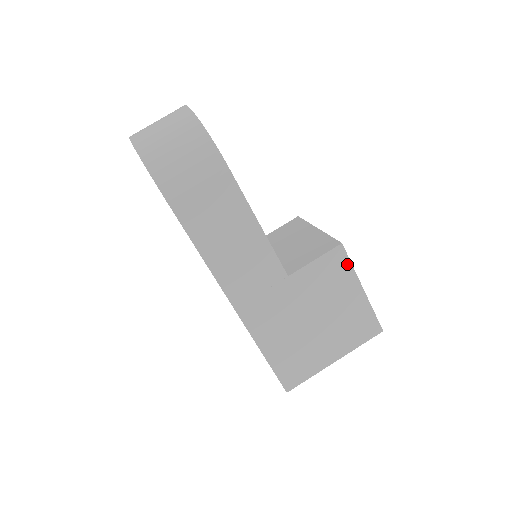
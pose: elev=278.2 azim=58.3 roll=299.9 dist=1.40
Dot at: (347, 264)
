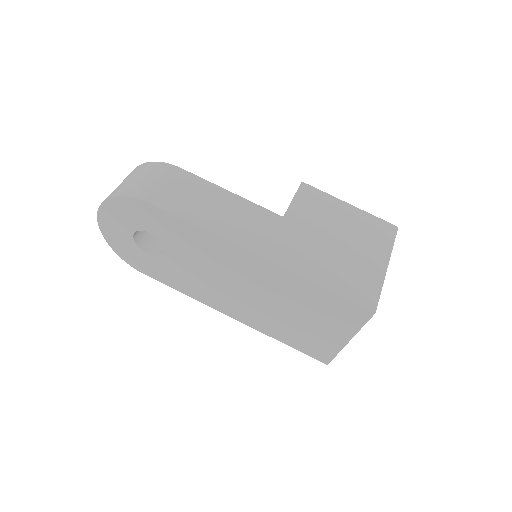
Dot at: (319, 193)
